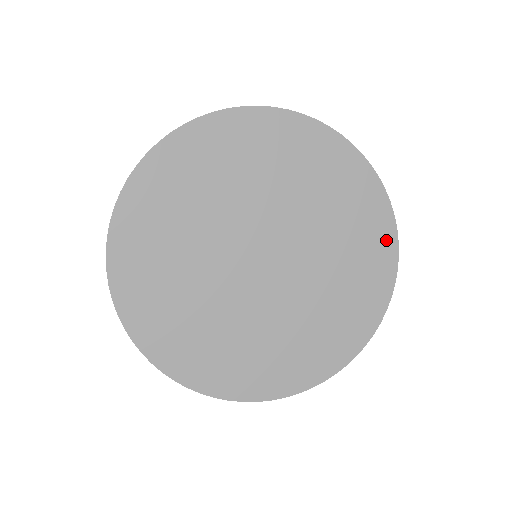
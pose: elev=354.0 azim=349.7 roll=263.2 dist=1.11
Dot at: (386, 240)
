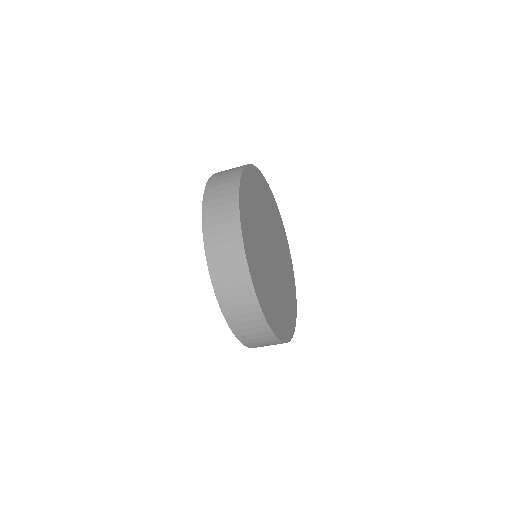
Dot at: (294, 320)
